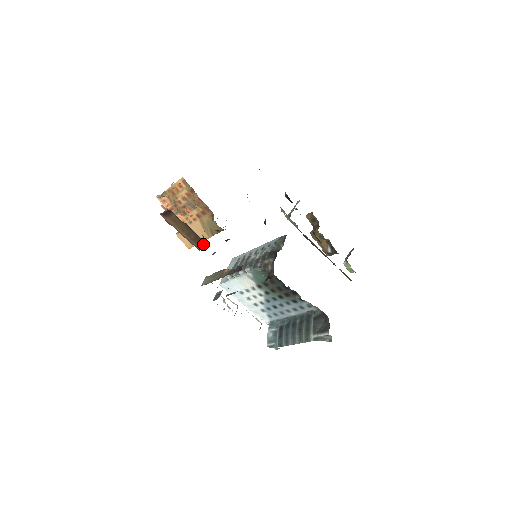
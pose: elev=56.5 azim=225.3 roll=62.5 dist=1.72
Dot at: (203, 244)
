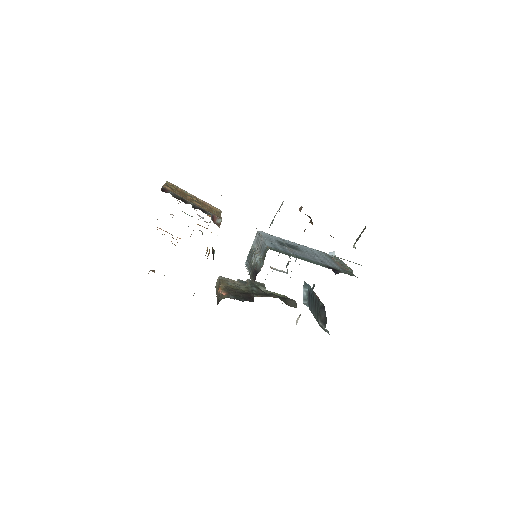
Dot at: occluded
